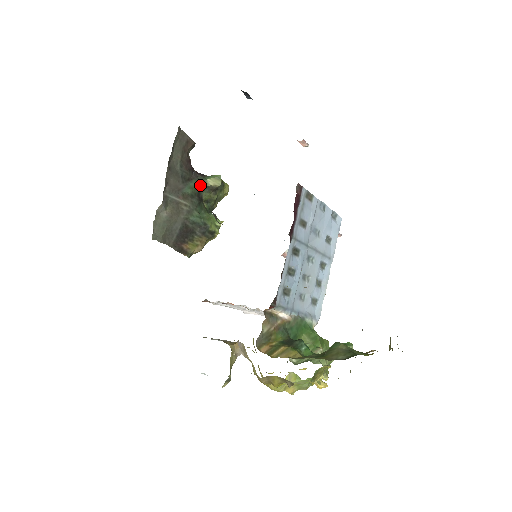
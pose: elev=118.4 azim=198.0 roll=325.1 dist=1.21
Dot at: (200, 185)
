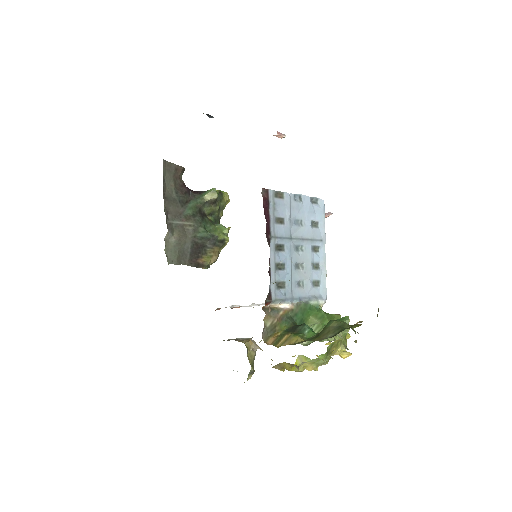
Dot at: (199, 203)
